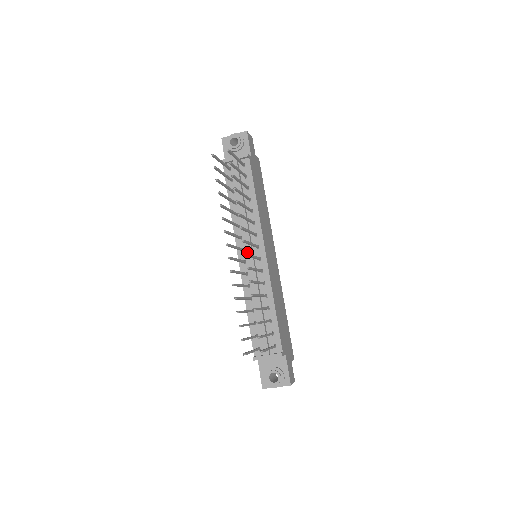
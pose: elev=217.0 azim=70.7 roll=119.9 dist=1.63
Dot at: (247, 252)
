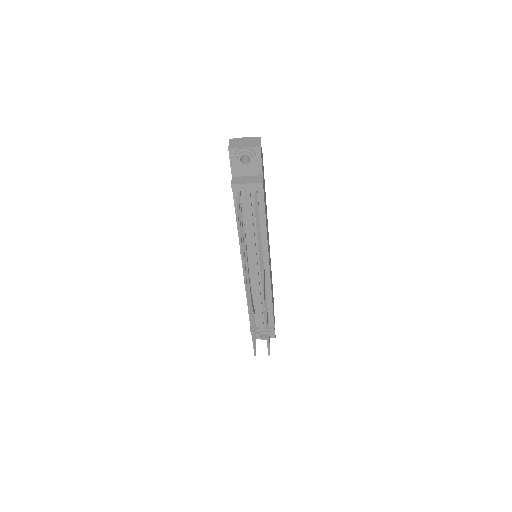
Dot at: (252, 263)
